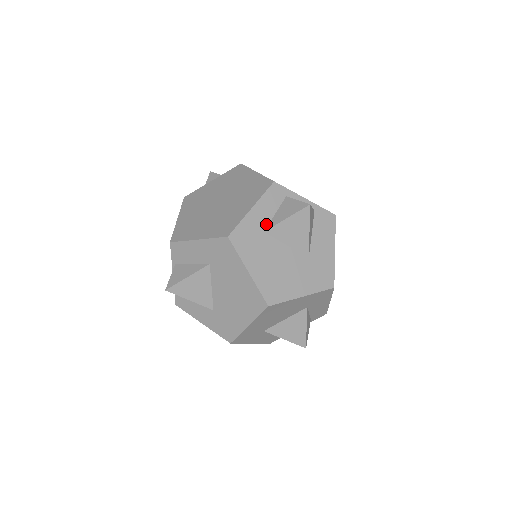
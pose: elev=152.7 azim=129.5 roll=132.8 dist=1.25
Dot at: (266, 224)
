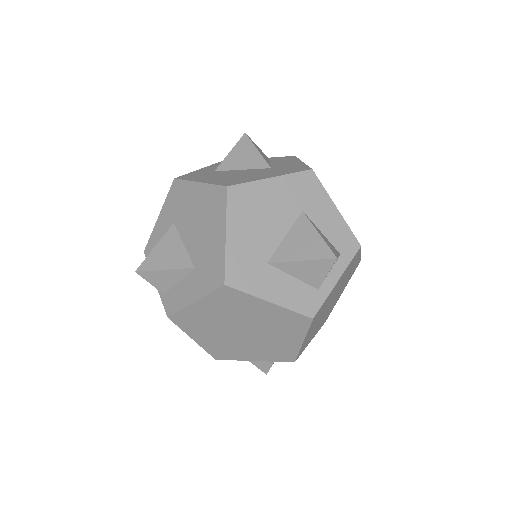
Dot at: (216, 170)
